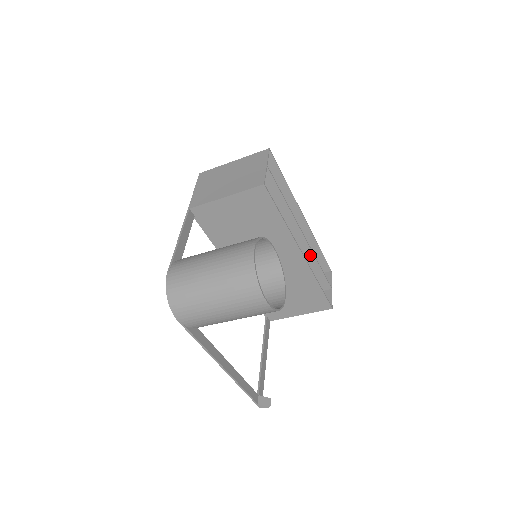
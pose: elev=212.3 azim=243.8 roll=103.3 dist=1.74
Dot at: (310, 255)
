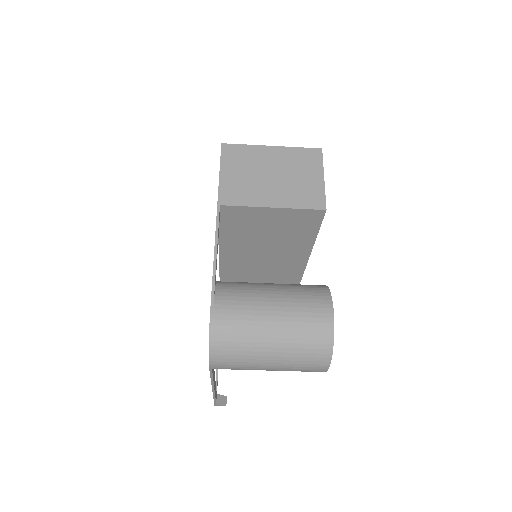
Dot at: occluded
